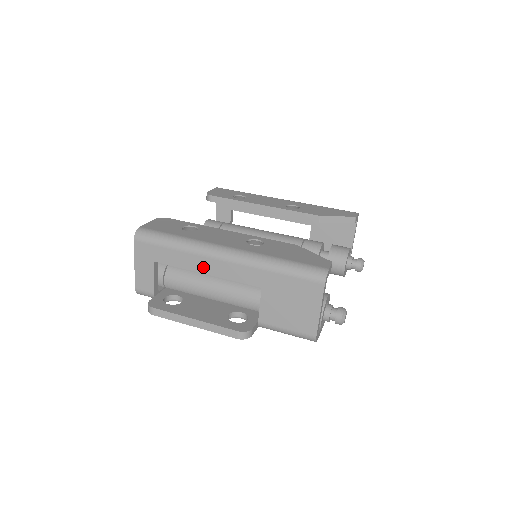
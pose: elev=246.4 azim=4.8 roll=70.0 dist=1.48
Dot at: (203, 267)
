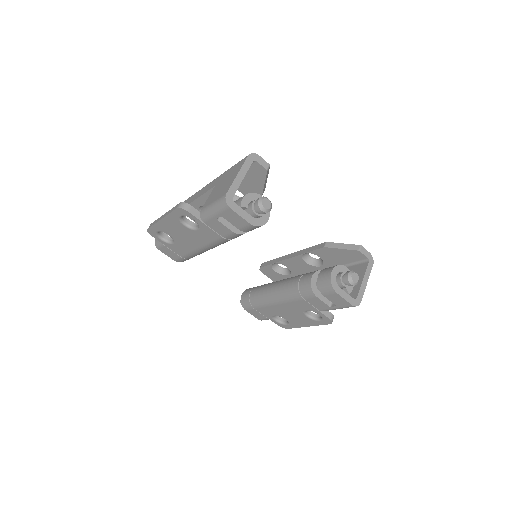
Dot at: occluded
